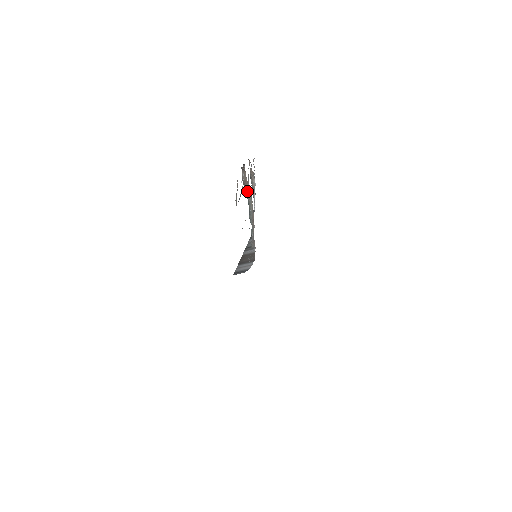
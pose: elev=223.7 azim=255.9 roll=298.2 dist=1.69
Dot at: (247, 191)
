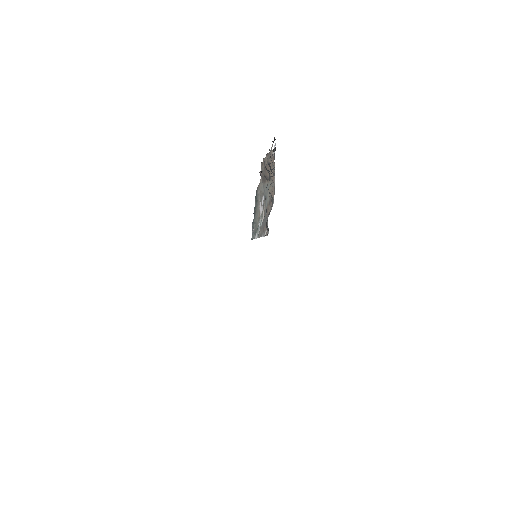
Dot at: (258, 191)
